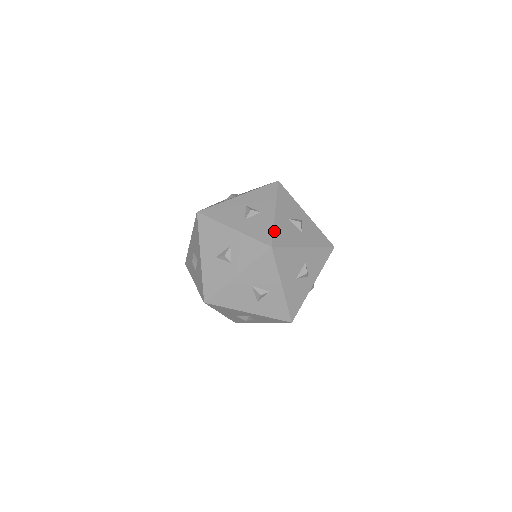
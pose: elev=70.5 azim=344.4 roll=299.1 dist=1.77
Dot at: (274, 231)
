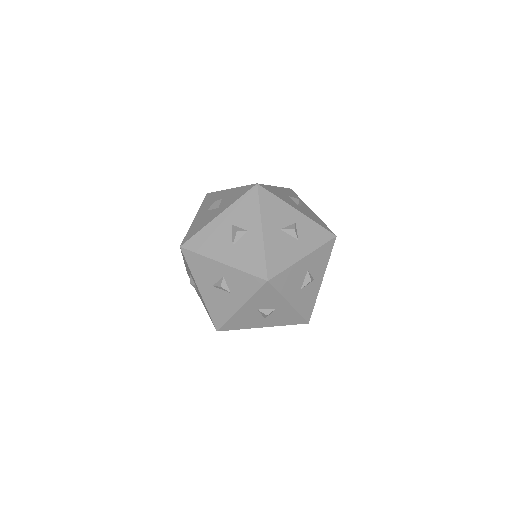
Dot at: (187, 233)
